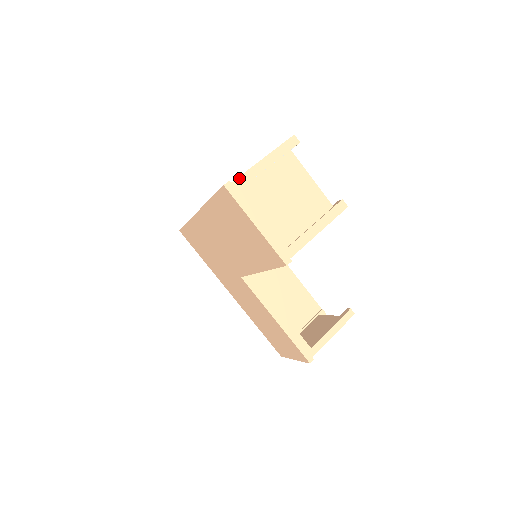
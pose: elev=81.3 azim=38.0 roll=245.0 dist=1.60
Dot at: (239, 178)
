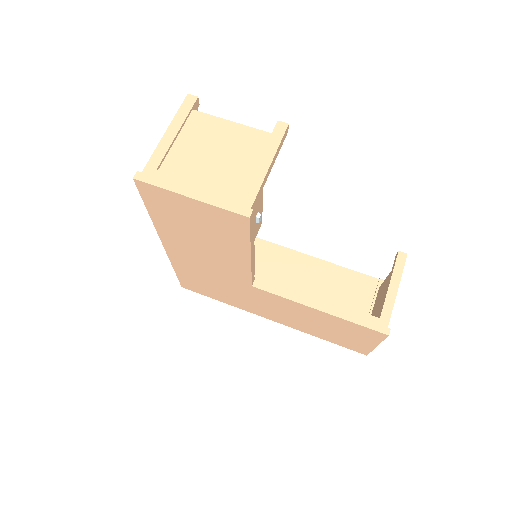
Dot at: (148, 164)
